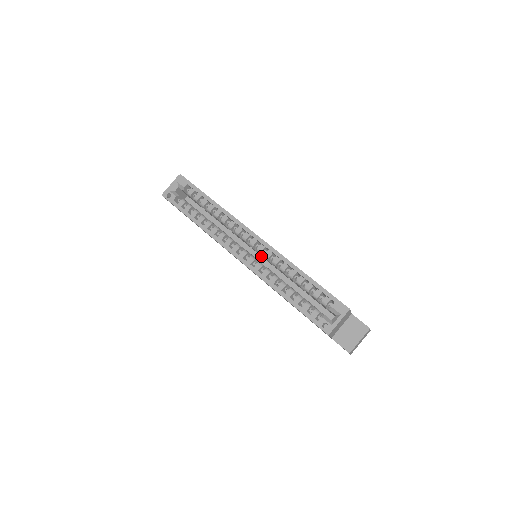
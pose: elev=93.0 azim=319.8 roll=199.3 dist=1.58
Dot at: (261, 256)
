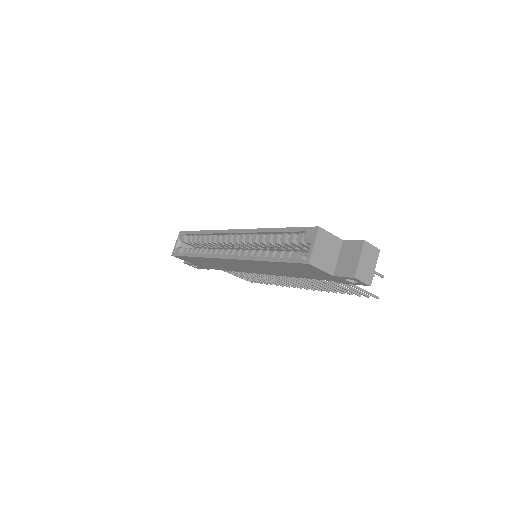
Dot at: occluded
